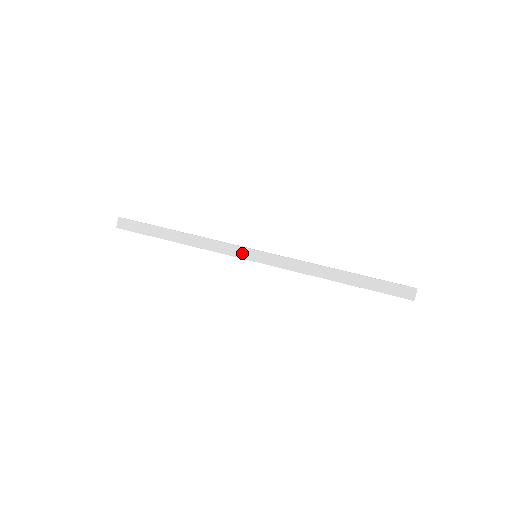
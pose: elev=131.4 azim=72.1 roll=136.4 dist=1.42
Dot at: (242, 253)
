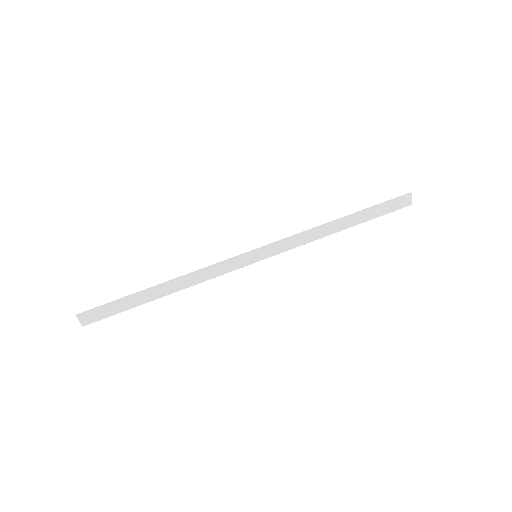
Dot at: (241, 262)
